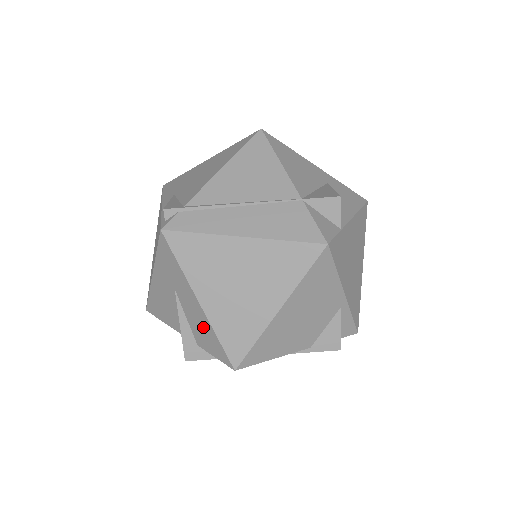
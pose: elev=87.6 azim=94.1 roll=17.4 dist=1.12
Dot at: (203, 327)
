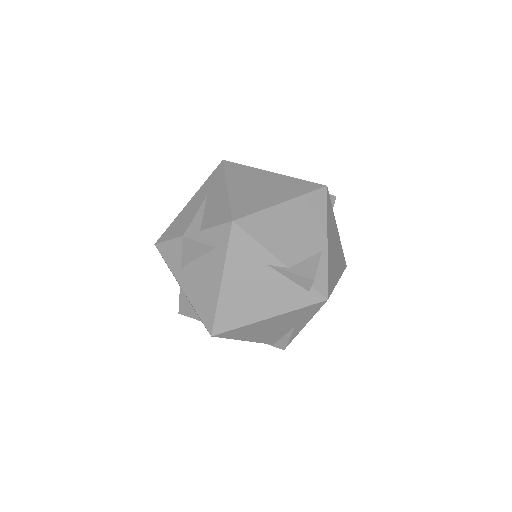
Dot at: (219, 206)
